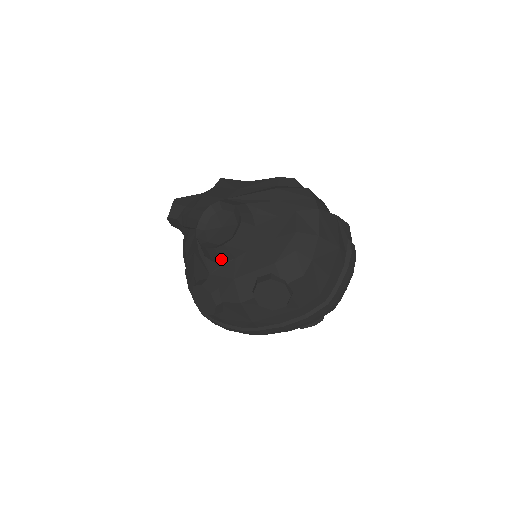
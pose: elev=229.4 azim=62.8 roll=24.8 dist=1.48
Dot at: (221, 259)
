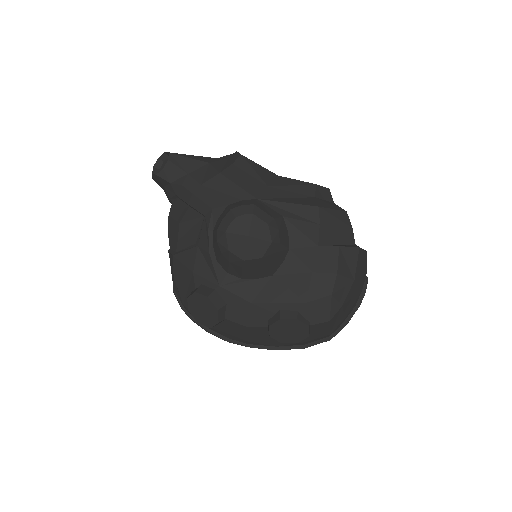
Dot at: (241, 276)
